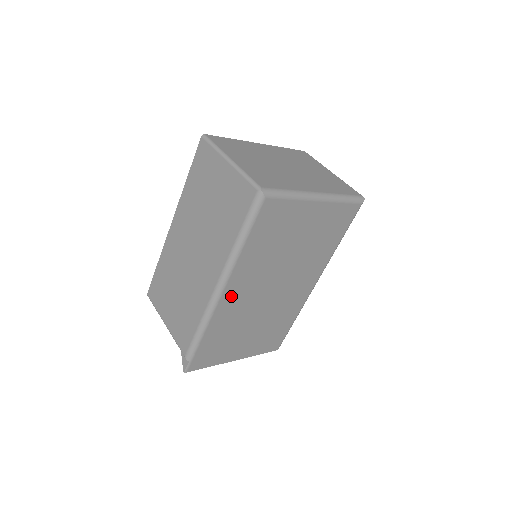
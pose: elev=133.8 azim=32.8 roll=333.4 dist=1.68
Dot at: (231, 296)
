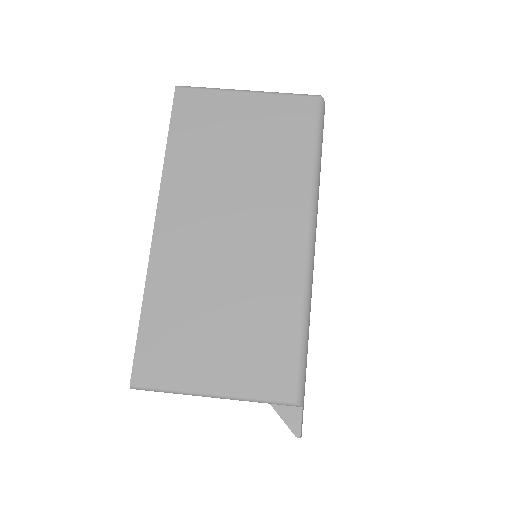
Dot at: occluded
